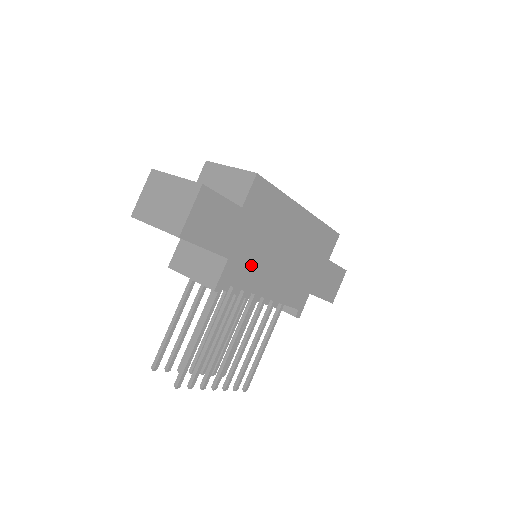
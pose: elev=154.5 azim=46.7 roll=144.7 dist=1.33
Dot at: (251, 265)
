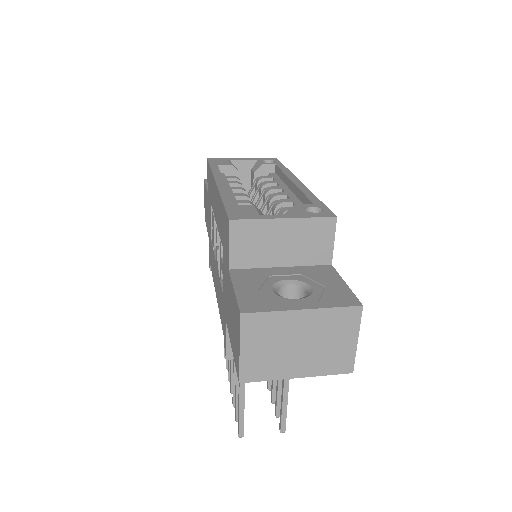
Dot at: occluded
